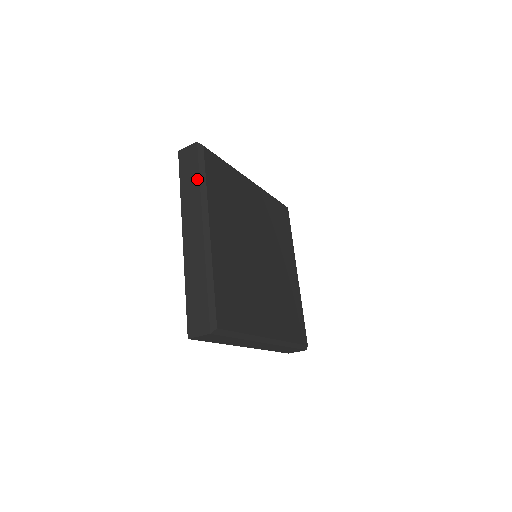
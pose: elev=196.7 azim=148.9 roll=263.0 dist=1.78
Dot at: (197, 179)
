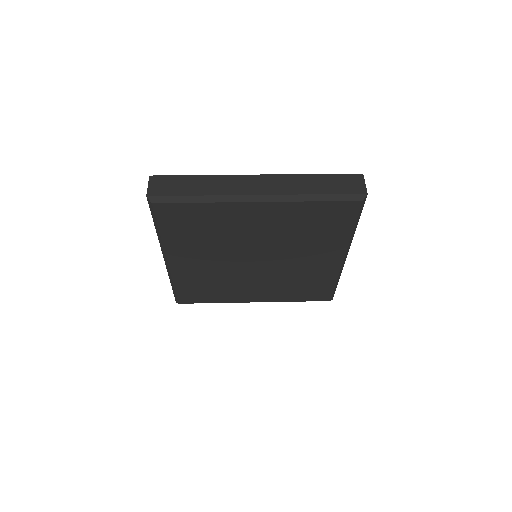
Dot at: occluded
